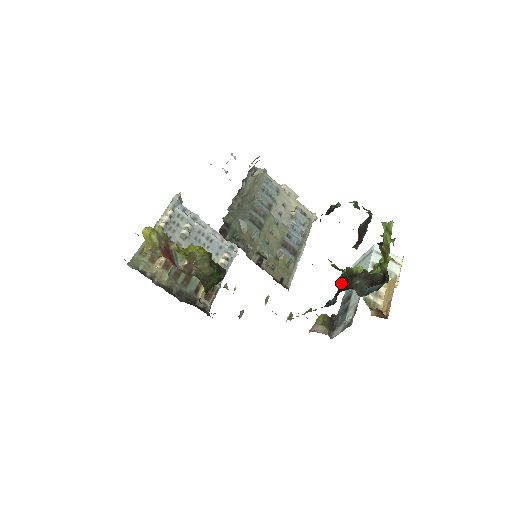
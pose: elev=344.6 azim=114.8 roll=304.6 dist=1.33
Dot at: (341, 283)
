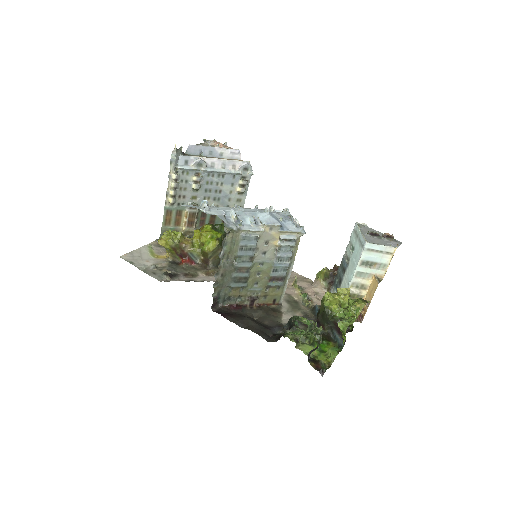
Dot at: (318, 319)
